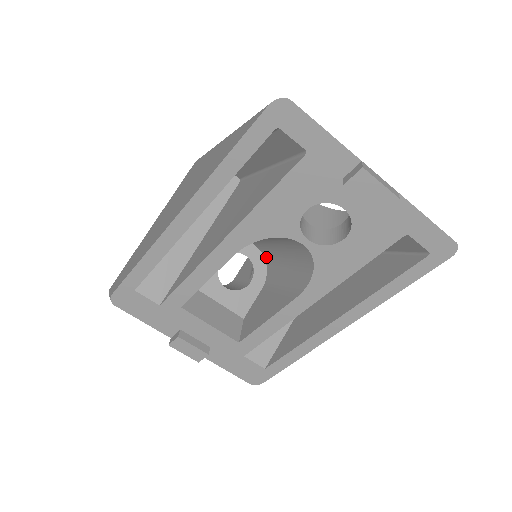
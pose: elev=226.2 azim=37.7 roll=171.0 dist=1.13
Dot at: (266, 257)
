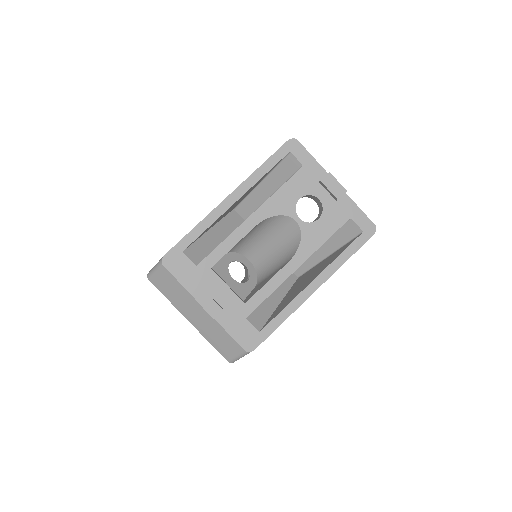
Dot at: (258, 268)
